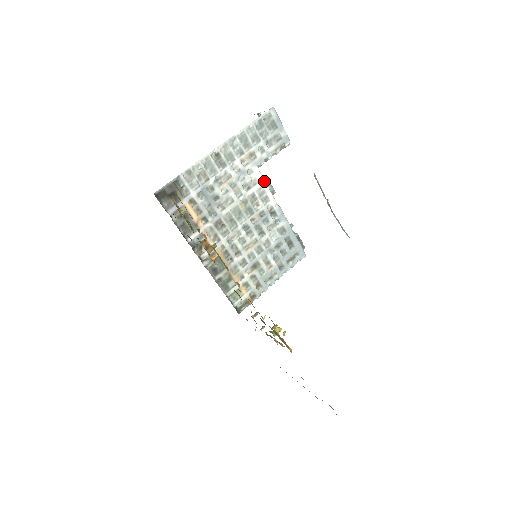
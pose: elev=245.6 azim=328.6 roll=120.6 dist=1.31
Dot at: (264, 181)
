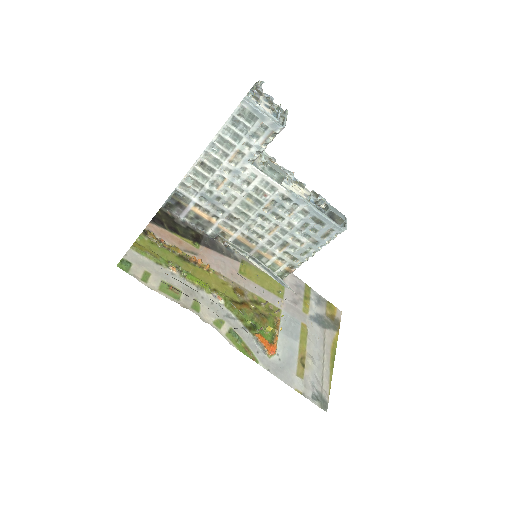
Dot at: (263, 174)
